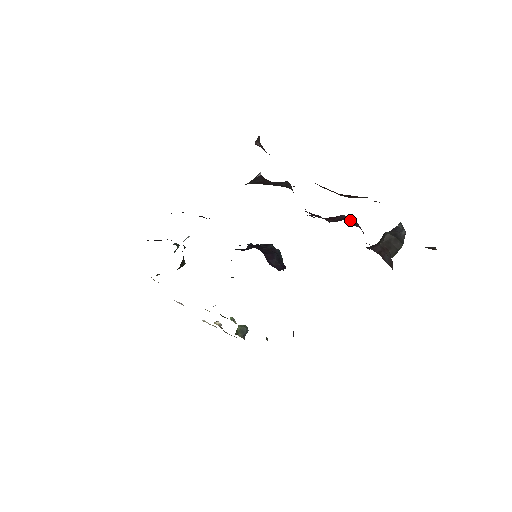
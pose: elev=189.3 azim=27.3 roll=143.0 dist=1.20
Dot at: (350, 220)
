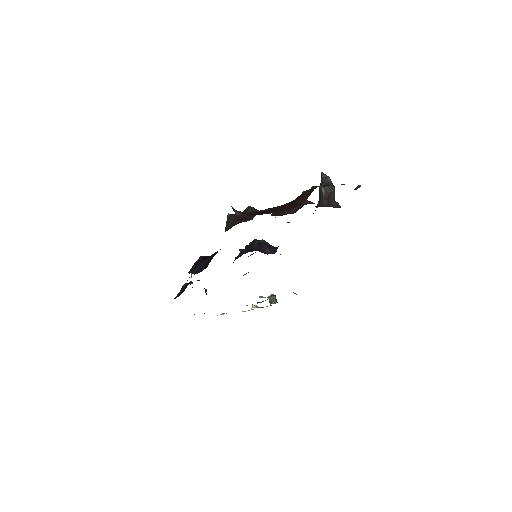
Dot at: occluded
